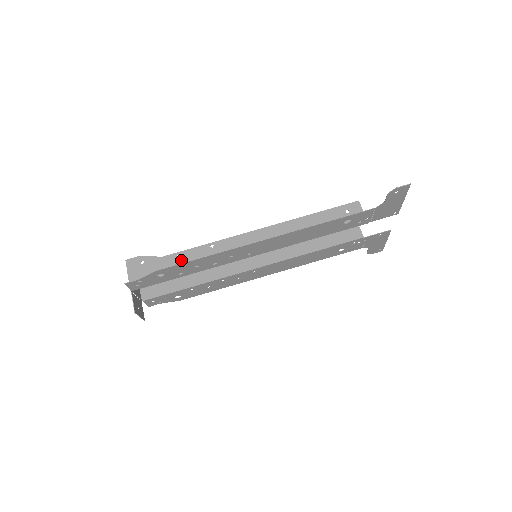
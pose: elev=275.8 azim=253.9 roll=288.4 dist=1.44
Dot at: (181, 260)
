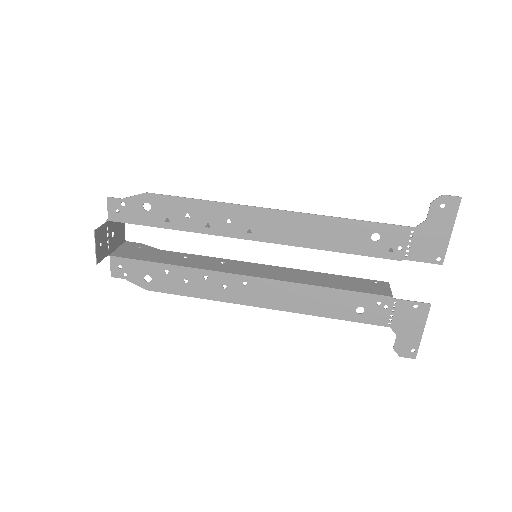
Dot at: occluded
